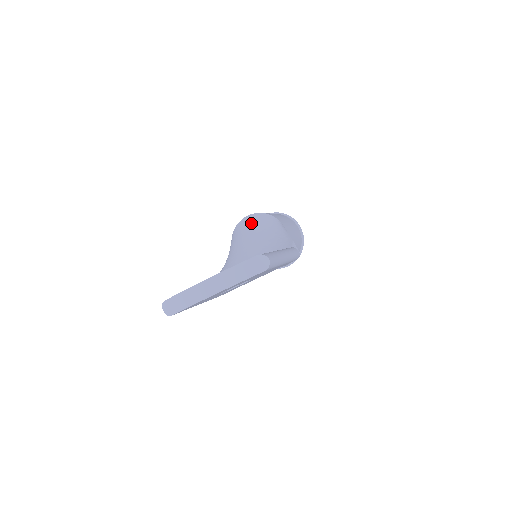
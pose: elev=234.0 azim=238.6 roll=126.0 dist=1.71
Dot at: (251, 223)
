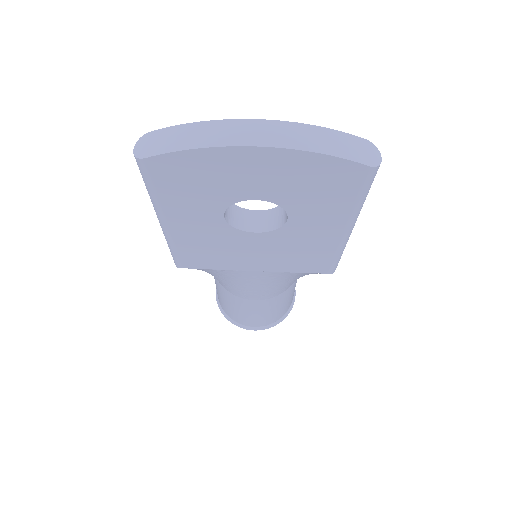
Dot at: occluded
